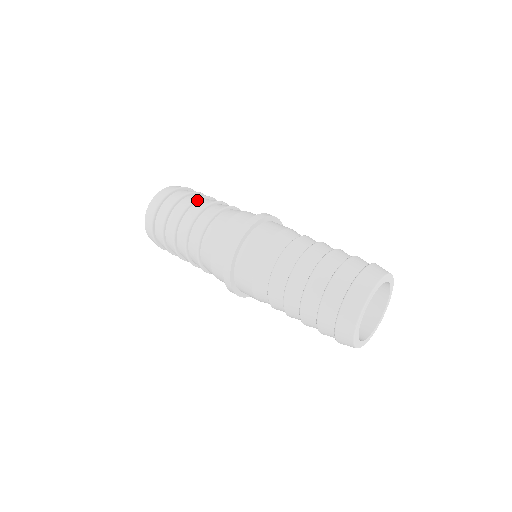
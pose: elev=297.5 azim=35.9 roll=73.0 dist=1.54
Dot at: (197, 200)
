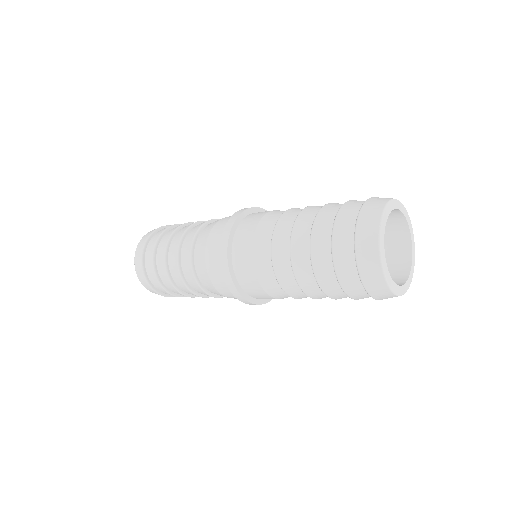
Dot at: occluded
